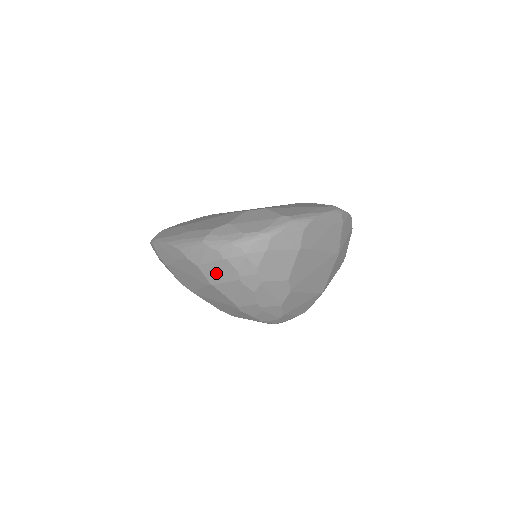
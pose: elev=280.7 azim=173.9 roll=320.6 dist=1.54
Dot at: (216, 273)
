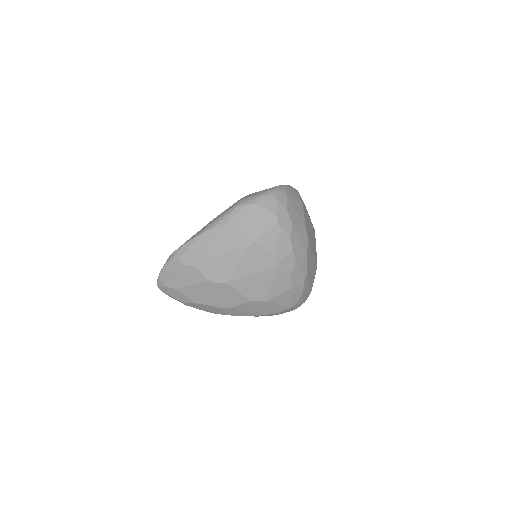
Dot at: (257, 226)
